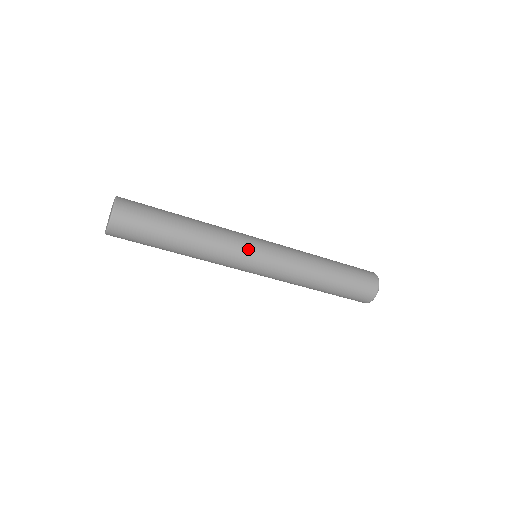
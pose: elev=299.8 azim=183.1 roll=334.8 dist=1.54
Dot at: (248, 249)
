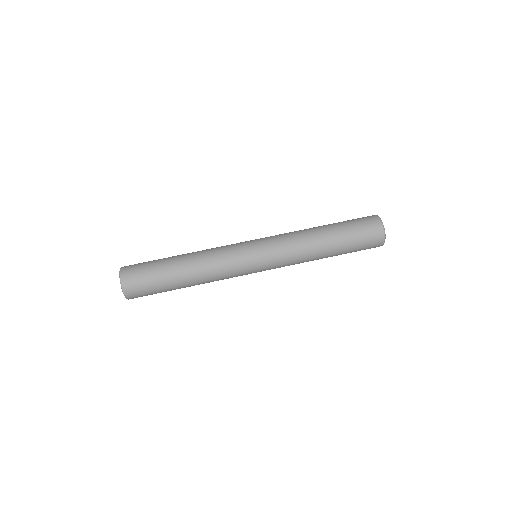
Dot at: (239, 246)
